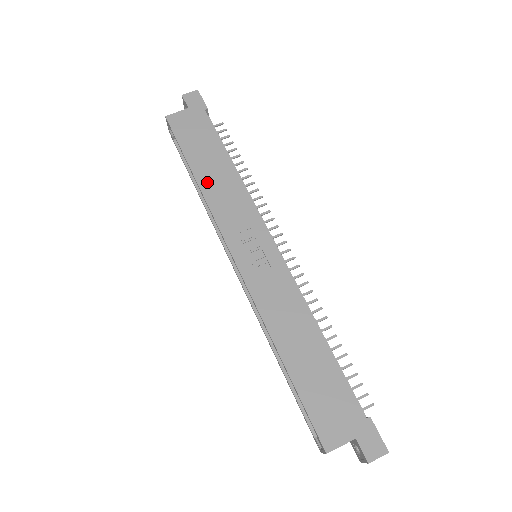
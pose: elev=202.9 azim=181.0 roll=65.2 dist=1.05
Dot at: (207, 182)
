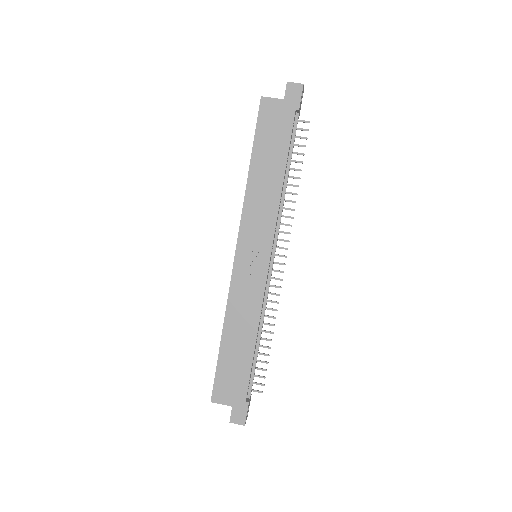
Dot at: (255, 180)
